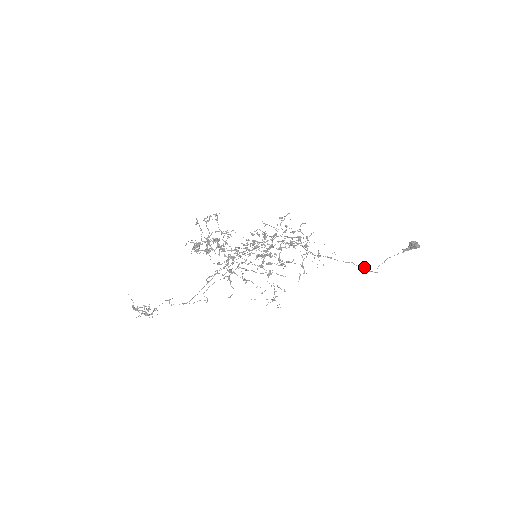
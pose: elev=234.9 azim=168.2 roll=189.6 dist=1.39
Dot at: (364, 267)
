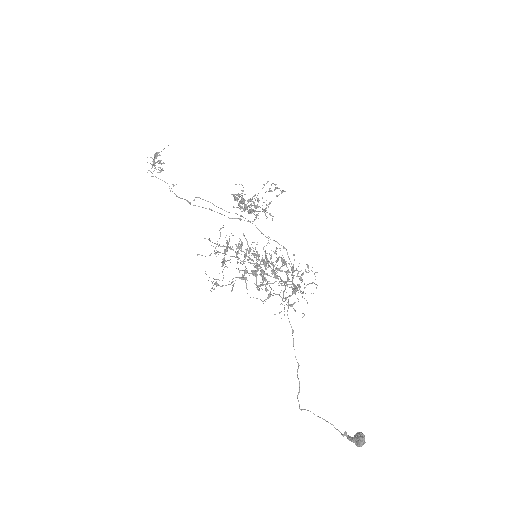
Dot at: occluded
